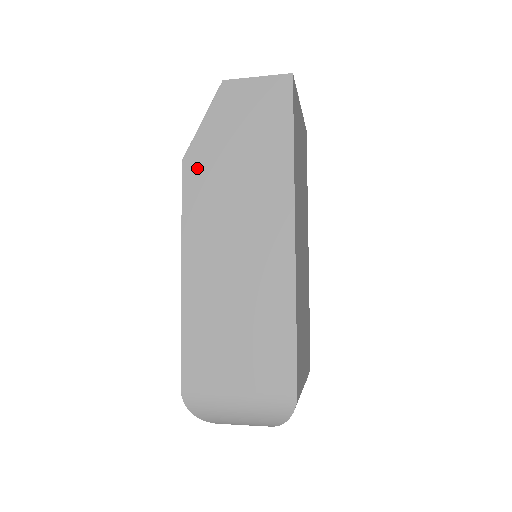
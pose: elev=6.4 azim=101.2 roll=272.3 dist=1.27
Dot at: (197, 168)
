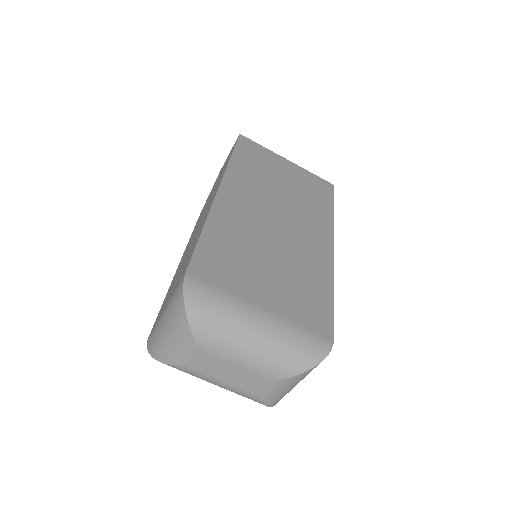
Dot at: (200, 215)
